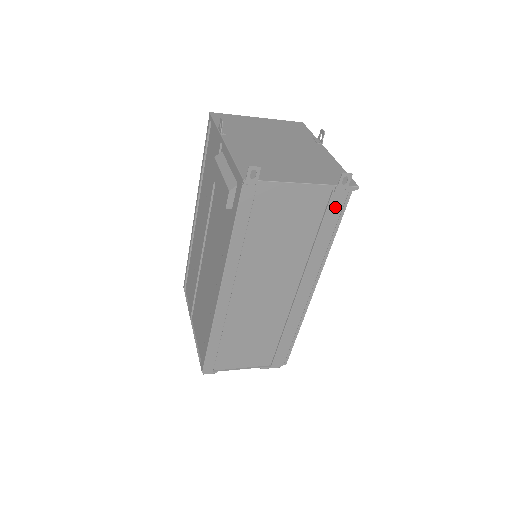
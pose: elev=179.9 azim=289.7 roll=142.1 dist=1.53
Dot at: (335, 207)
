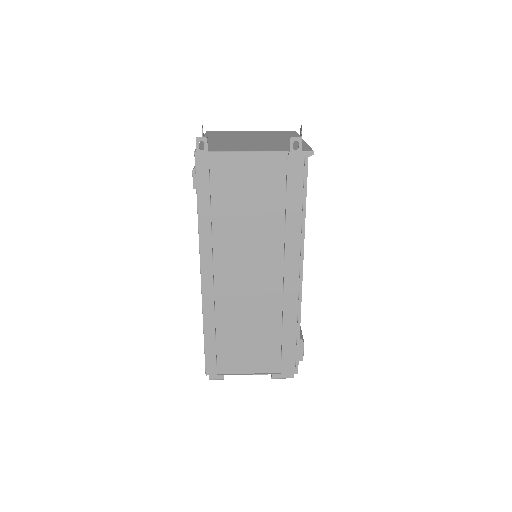
Dot at: (295, 176)
